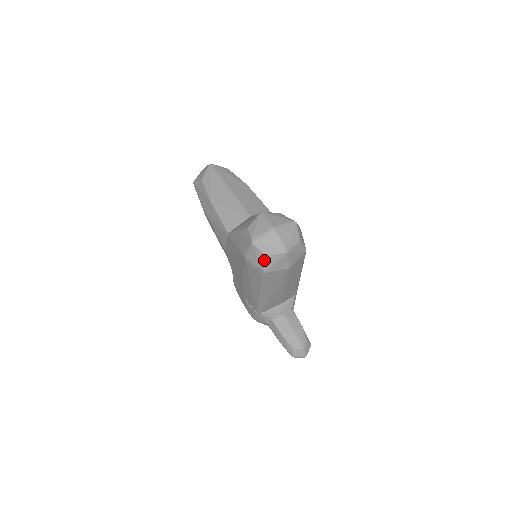
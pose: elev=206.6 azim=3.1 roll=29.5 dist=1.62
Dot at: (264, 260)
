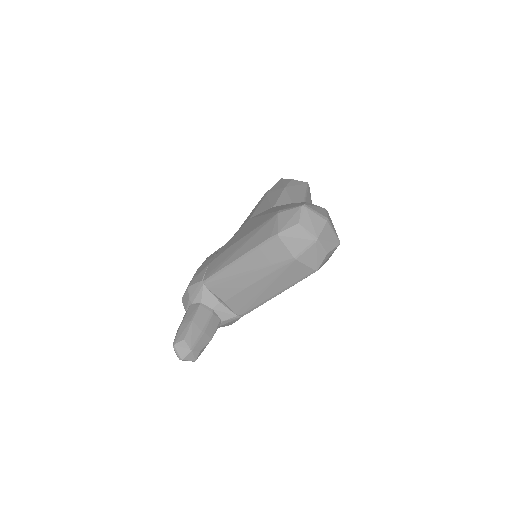
Dot at: (293, 225)
